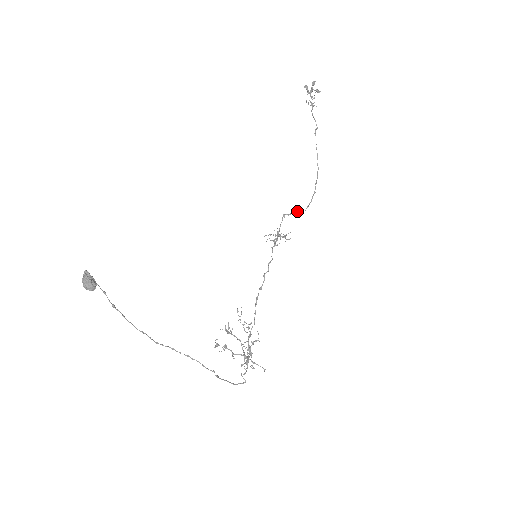
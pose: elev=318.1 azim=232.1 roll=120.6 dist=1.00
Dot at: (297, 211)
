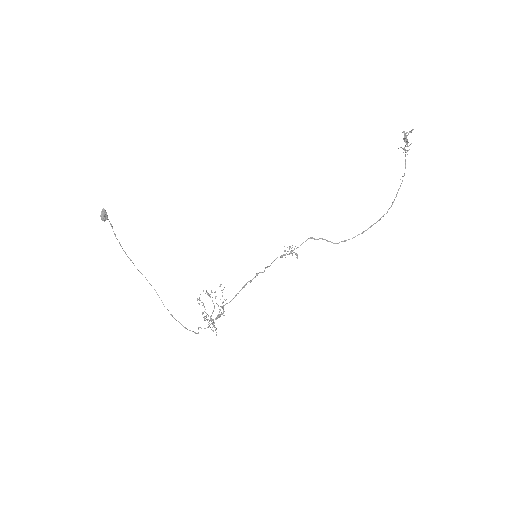
Dot at: (327, 240)
